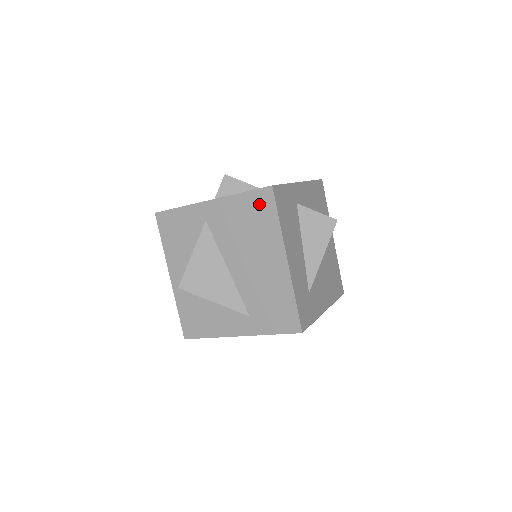
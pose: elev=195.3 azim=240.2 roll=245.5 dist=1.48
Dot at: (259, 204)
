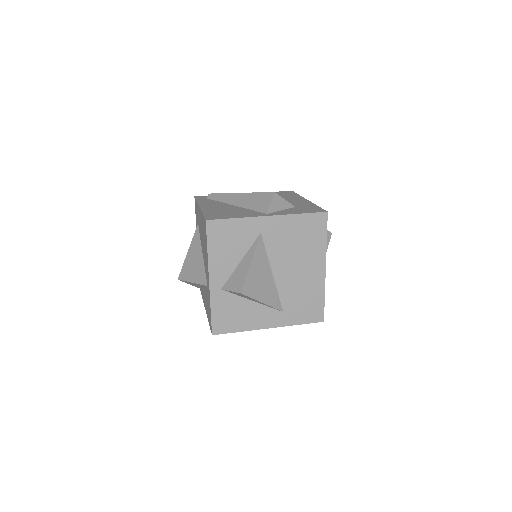
Dot at: (314, 225)
